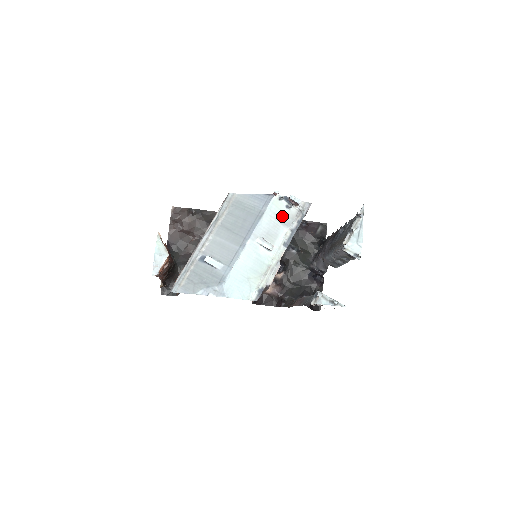
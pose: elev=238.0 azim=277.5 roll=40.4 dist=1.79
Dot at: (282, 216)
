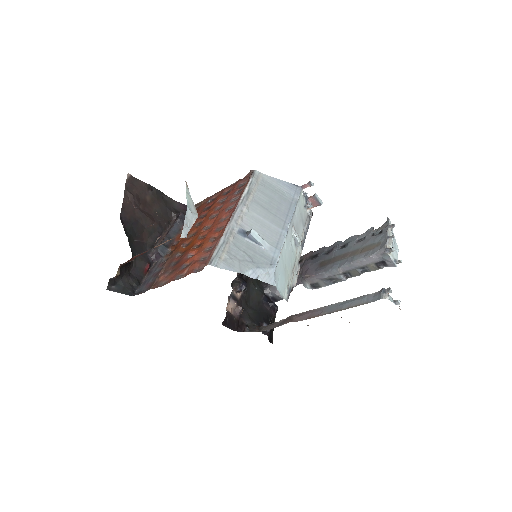
Dot at: (302, 214)
